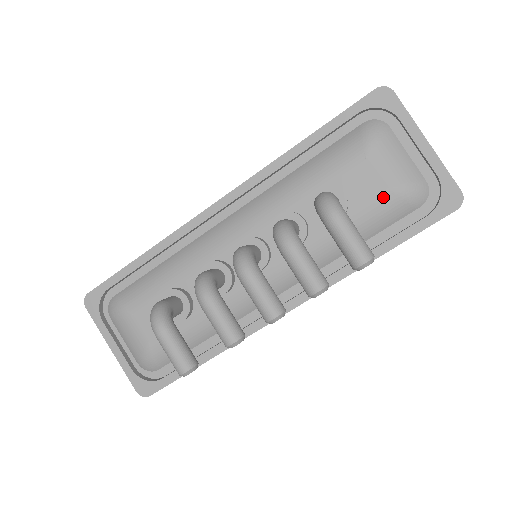
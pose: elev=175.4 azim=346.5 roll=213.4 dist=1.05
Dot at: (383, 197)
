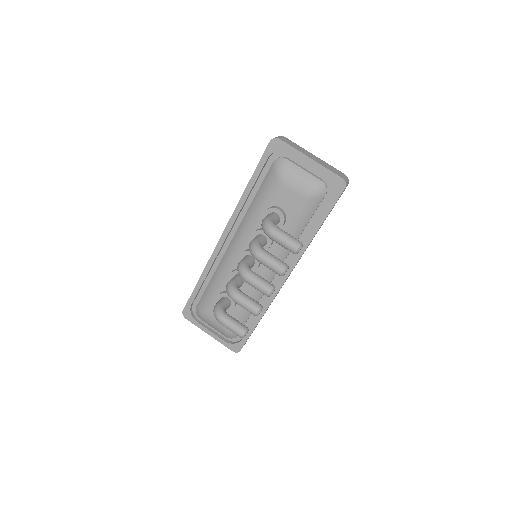
Dot at: (301, 201)
